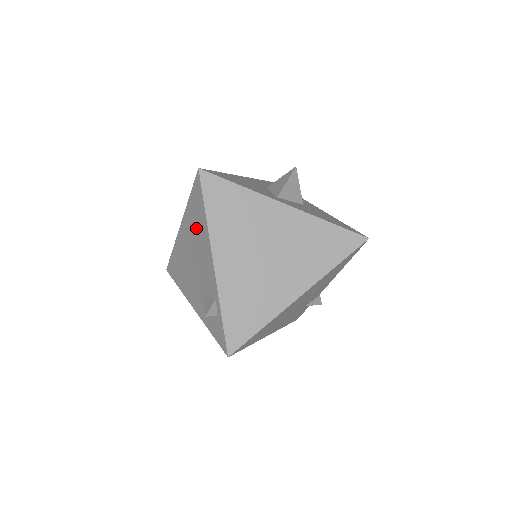
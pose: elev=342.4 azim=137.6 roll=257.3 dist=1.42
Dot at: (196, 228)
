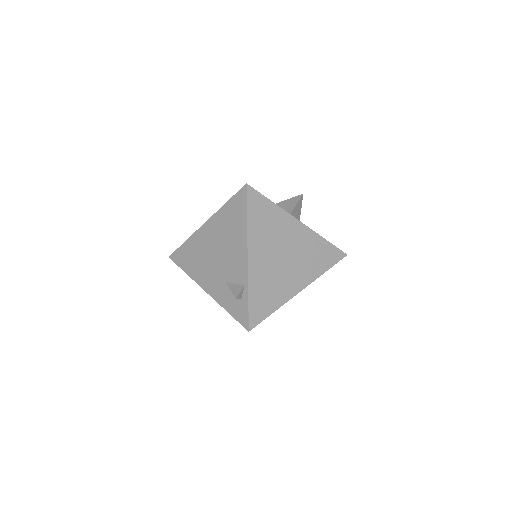
Dot at: (230, 228)
